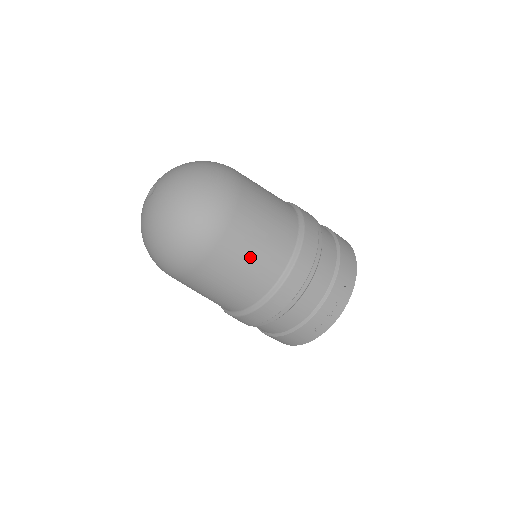
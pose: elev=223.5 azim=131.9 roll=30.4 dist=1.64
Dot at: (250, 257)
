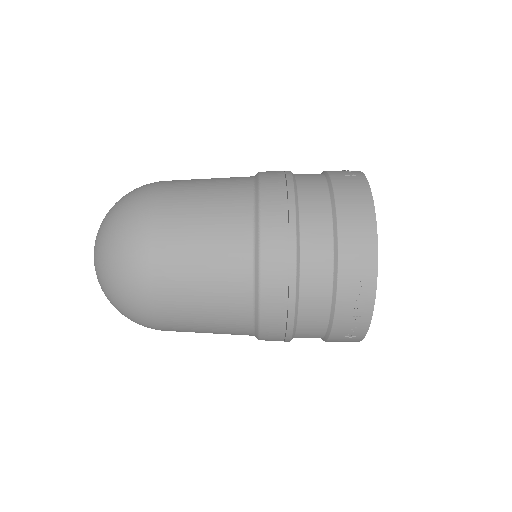
Dot at: (201, 307)
